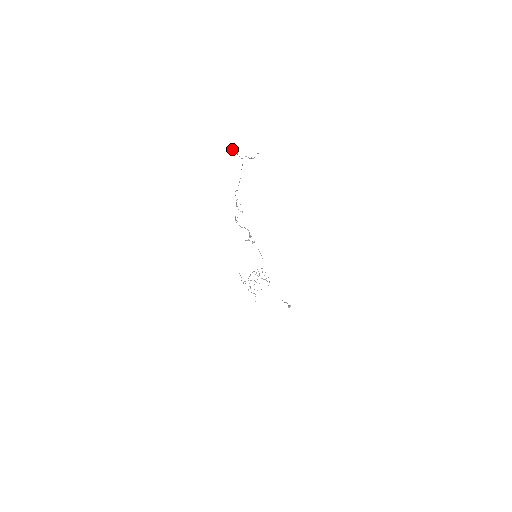
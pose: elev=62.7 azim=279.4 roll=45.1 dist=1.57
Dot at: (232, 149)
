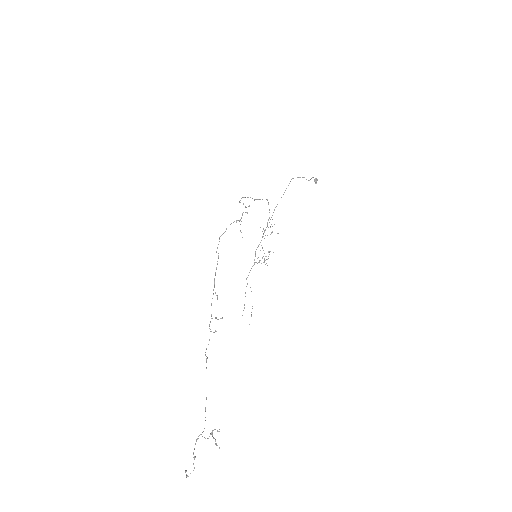
Dot at: occluded
